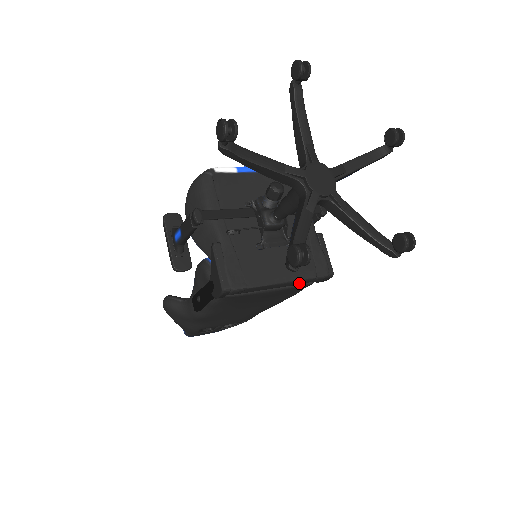
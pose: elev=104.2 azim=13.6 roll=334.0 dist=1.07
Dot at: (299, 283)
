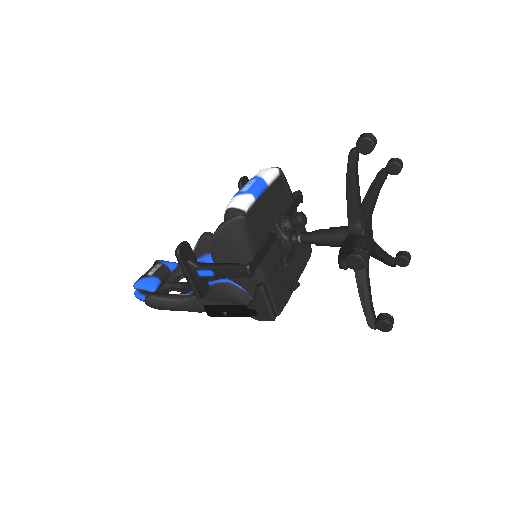
Dot at: occluded
